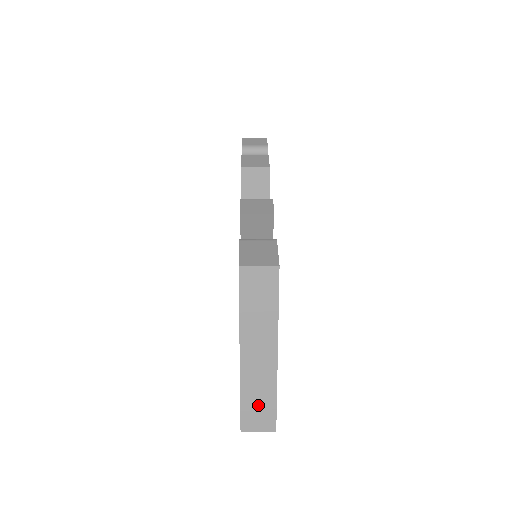
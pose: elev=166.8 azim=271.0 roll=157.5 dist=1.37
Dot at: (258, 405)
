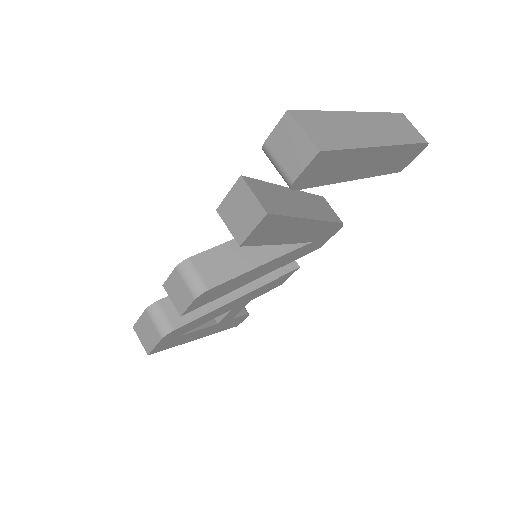
Dot at: occluded
